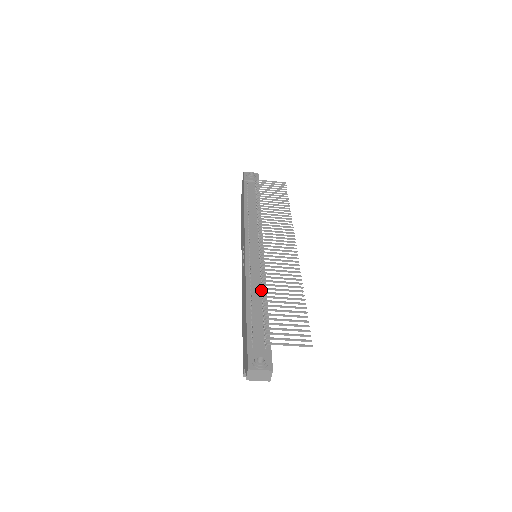
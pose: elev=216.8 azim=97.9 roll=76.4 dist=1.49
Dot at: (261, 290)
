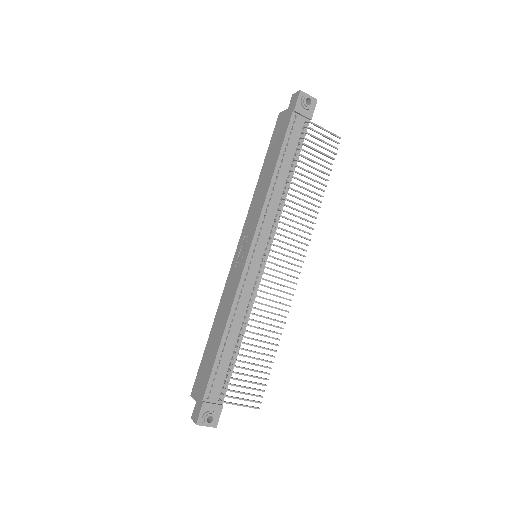
Dot at: (241, 325)
